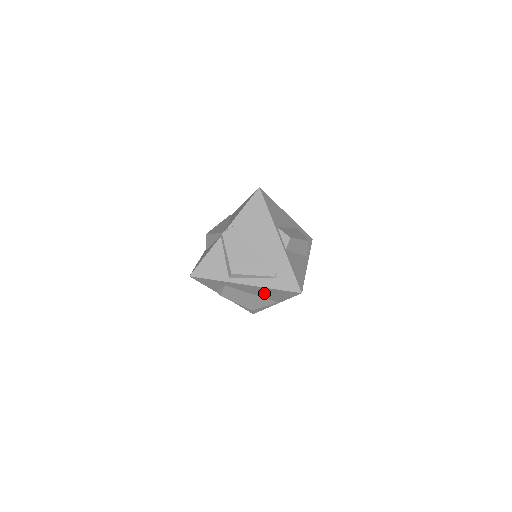
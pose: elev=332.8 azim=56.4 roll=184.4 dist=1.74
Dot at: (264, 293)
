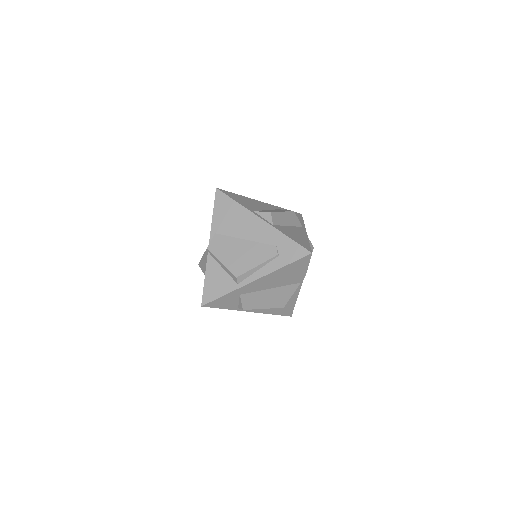
Dot at: (280, 279)
